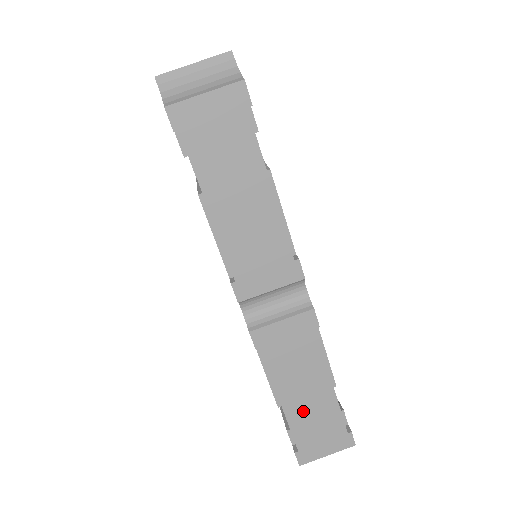
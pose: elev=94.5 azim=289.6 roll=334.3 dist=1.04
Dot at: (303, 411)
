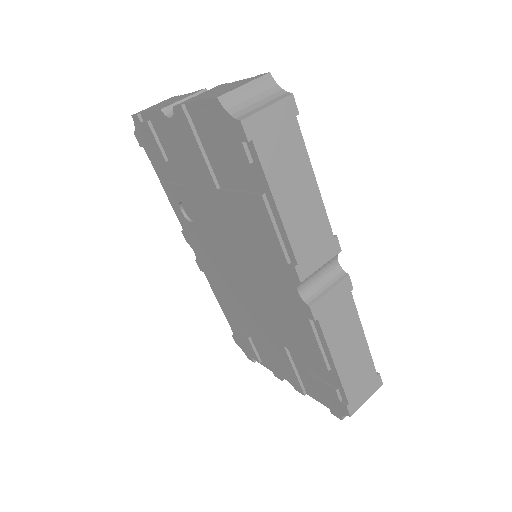
Dot at: (349, 366)
